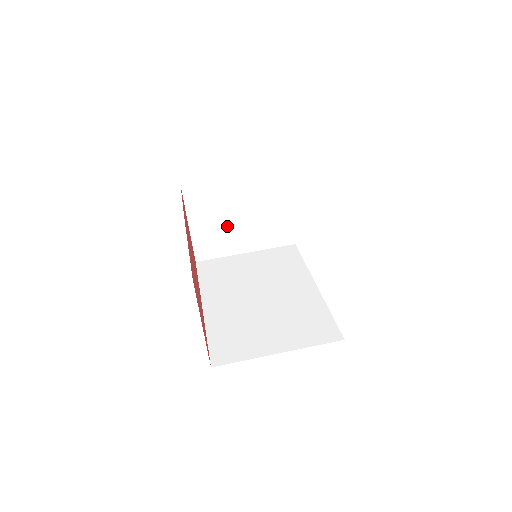
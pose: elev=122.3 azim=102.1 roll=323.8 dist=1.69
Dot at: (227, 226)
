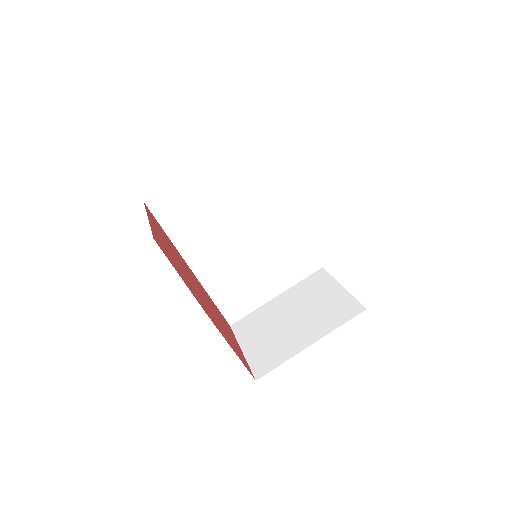
Dot at: occluded
